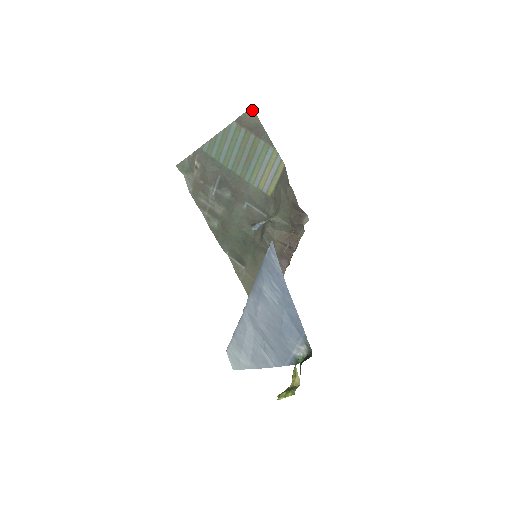
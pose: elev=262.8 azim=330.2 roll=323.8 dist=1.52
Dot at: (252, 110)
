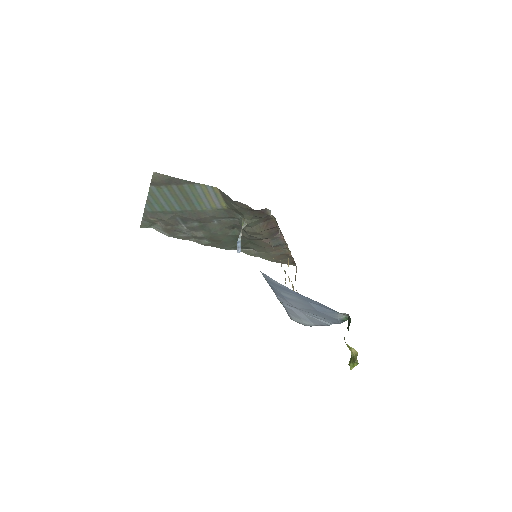
Dot at: (155, 173)
